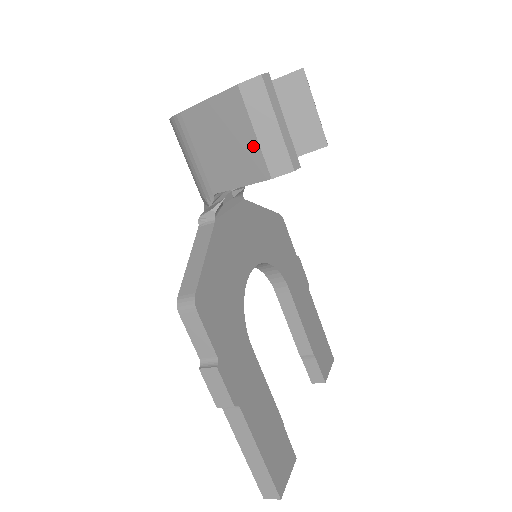
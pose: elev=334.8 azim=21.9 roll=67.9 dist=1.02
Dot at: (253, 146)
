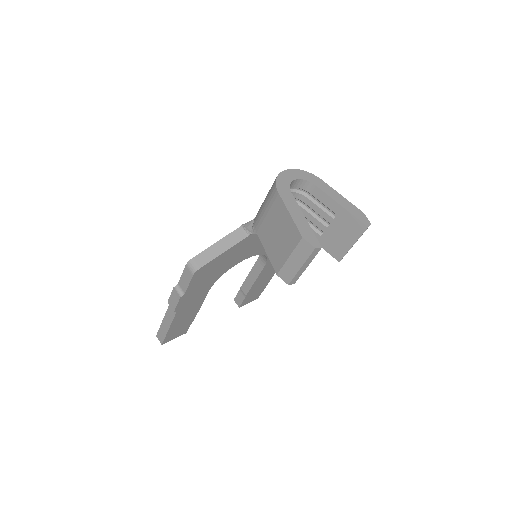
Dot at: (284, 257)
